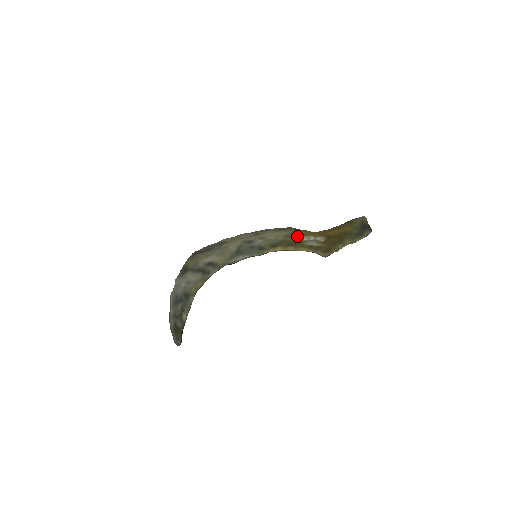
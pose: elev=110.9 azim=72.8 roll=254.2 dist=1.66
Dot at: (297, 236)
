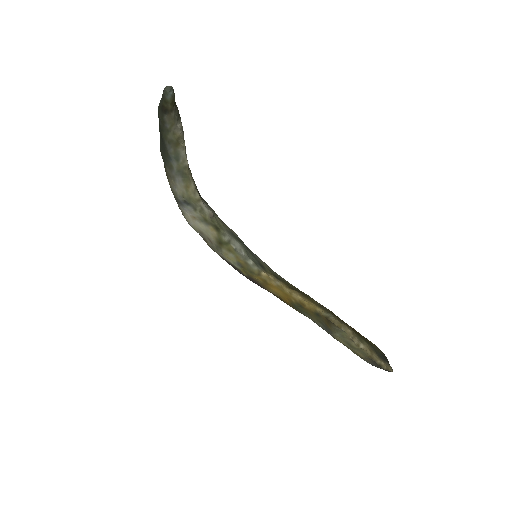
Dot at: occluded
